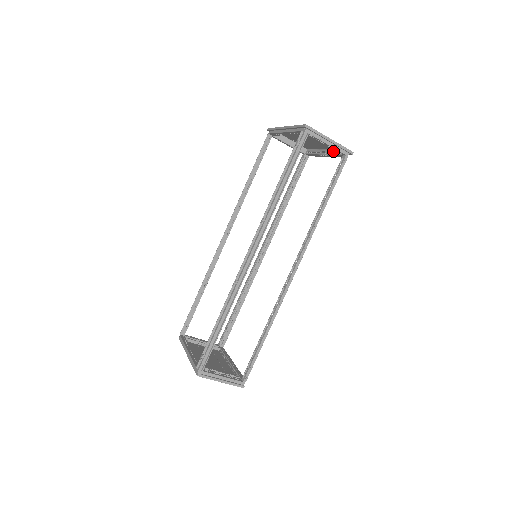
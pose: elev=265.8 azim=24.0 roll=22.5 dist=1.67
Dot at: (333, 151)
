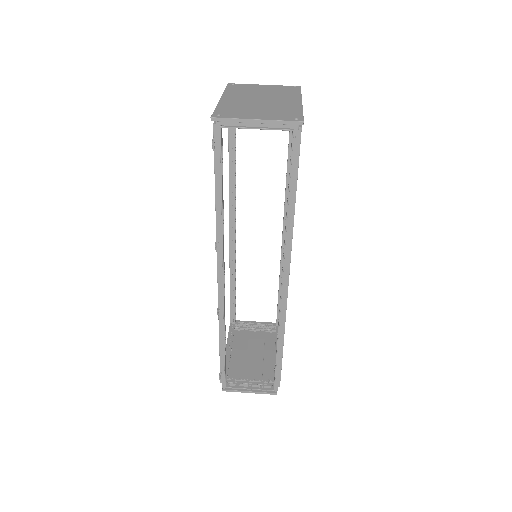
Dot at: occluded
